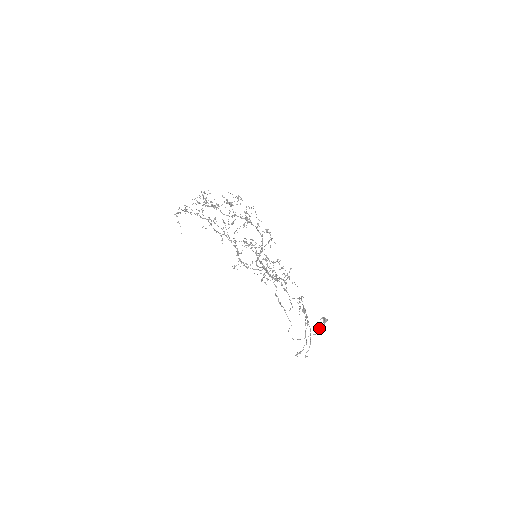
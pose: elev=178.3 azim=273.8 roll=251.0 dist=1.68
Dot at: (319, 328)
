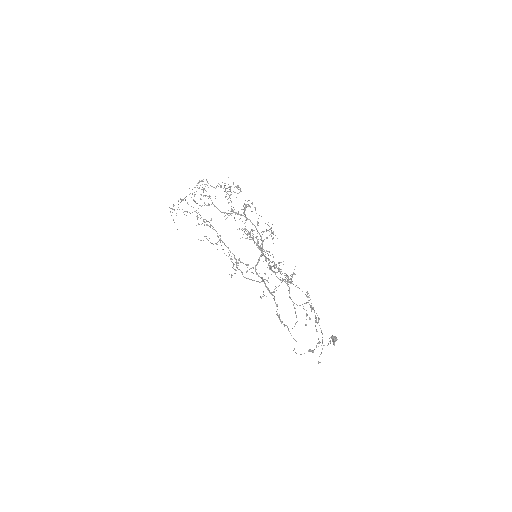
Dot at: (330, 341)
